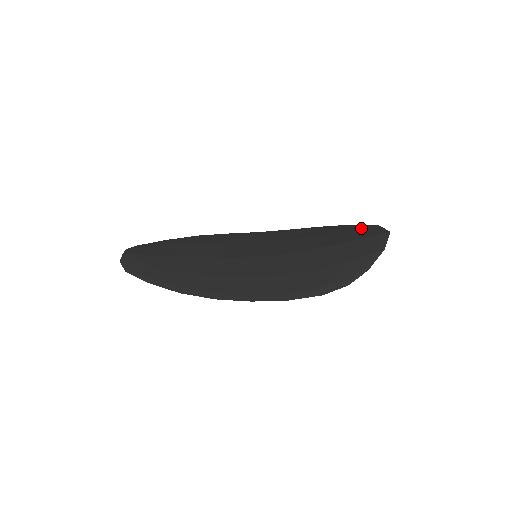
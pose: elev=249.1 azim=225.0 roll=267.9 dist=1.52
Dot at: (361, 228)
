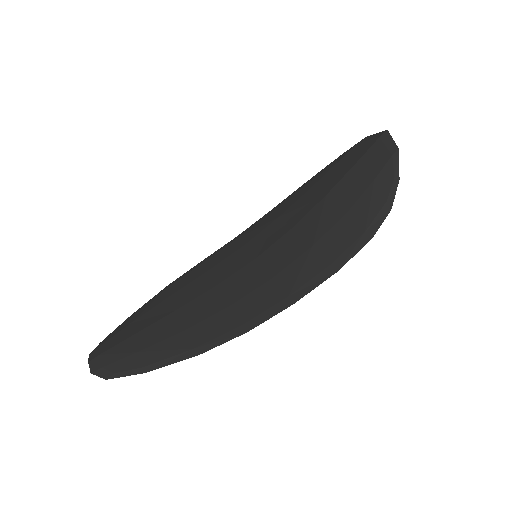
Dot at: (349, 152)
